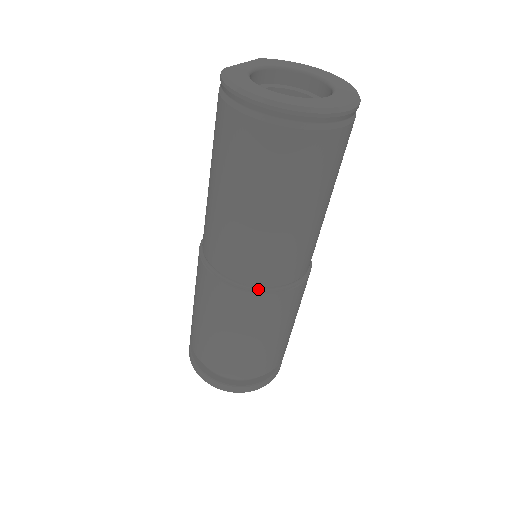
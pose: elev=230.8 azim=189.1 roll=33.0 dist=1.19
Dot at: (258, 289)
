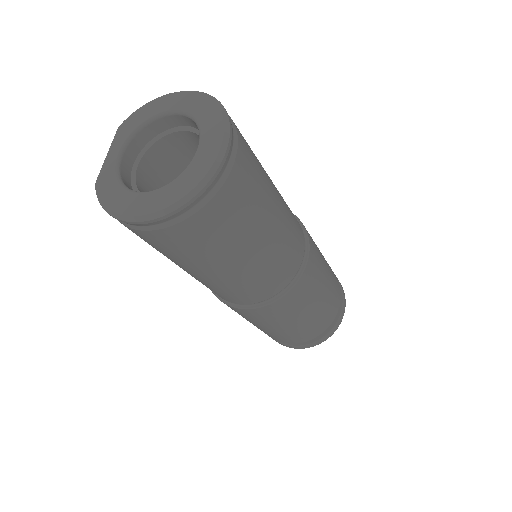
Dot at: (272, 298)
